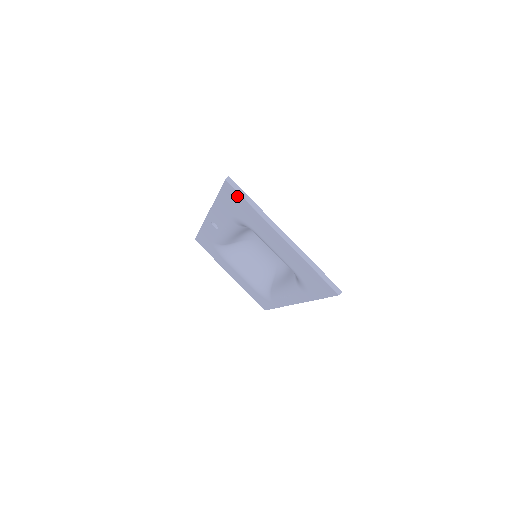
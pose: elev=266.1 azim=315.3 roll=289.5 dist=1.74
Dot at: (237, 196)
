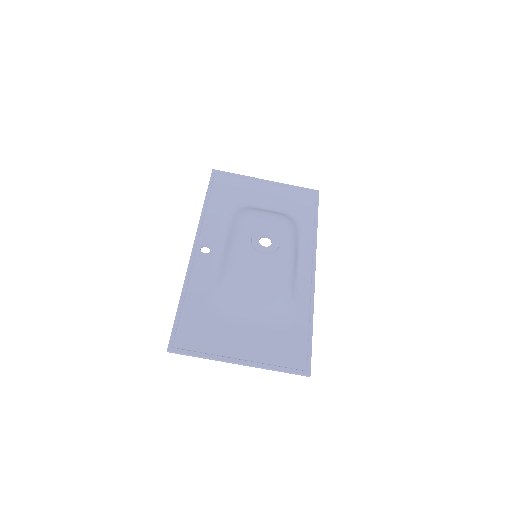
Dot at: (186, 348)
